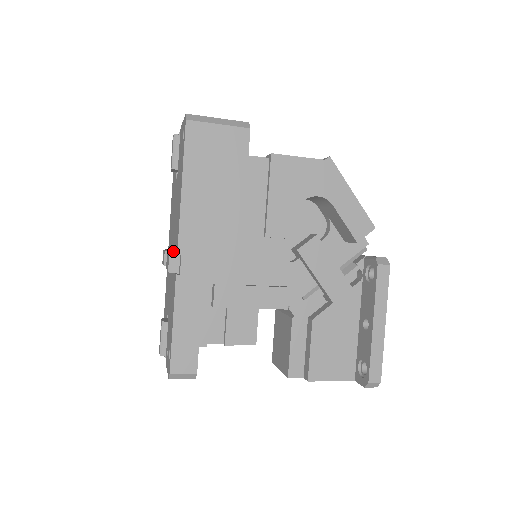
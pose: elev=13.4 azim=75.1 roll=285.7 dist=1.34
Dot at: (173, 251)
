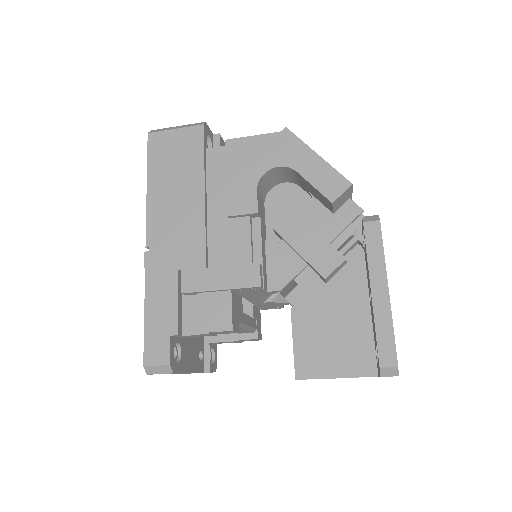
Dot at: occluded
